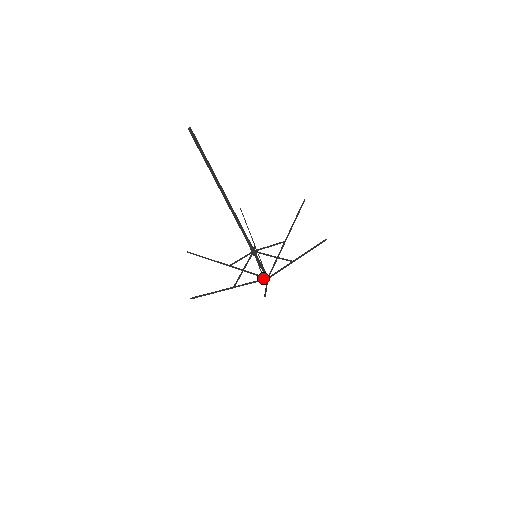
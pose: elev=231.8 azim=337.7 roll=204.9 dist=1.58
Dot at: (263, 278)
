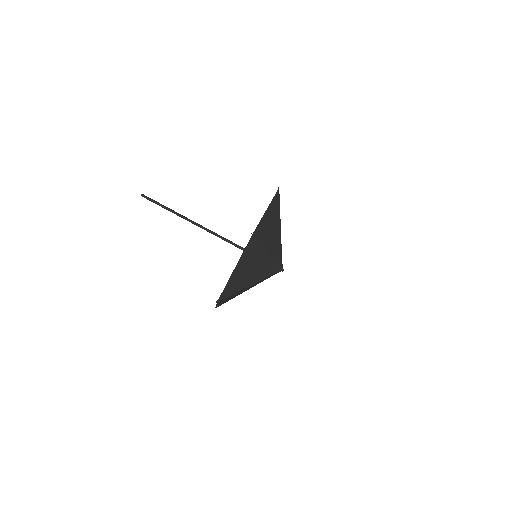
Dot at: occluded
